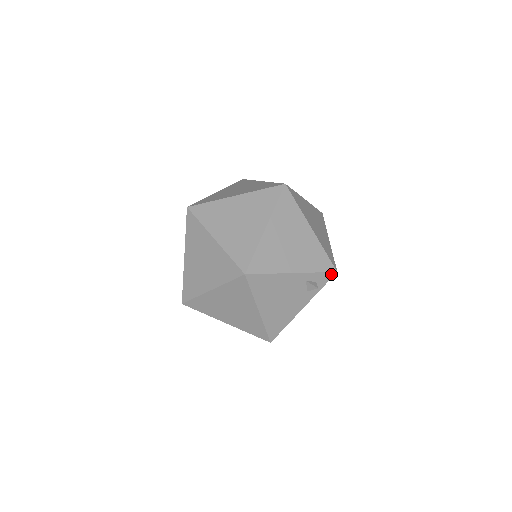
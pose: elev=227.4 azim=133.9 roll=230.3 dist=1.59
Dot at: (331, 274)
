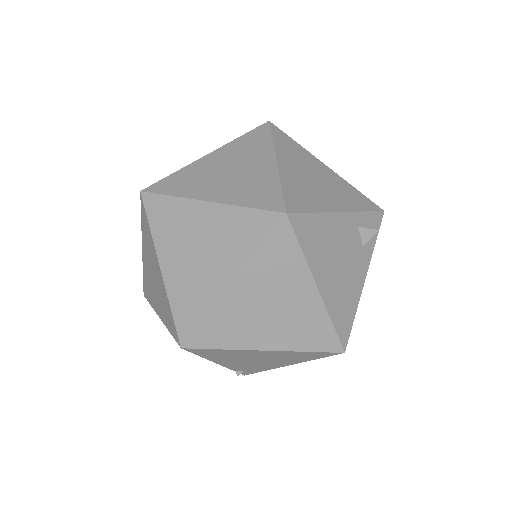
Dot at: (379, 215)
